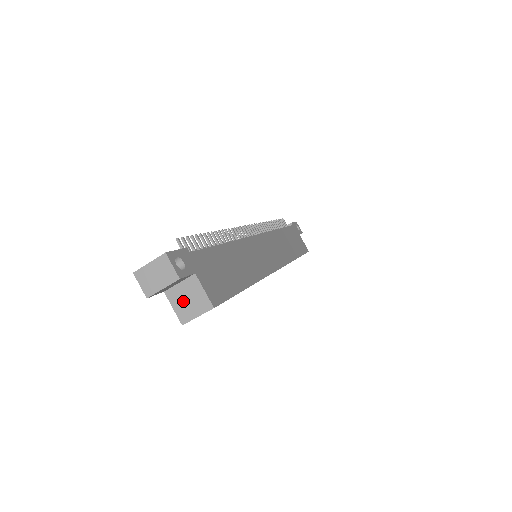
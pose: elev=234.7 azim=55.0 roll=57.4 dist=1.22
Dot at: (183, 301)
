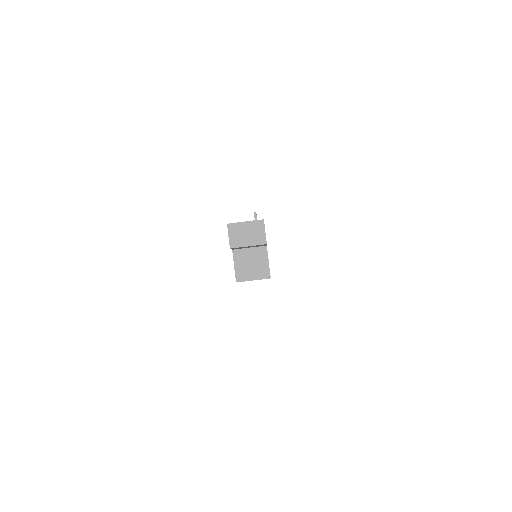
Dot at: (246, 263)
